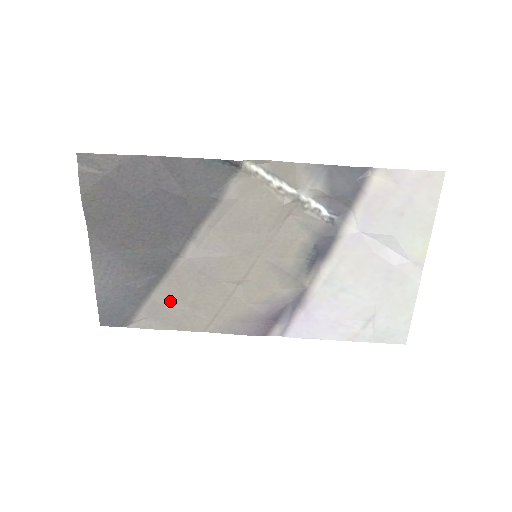
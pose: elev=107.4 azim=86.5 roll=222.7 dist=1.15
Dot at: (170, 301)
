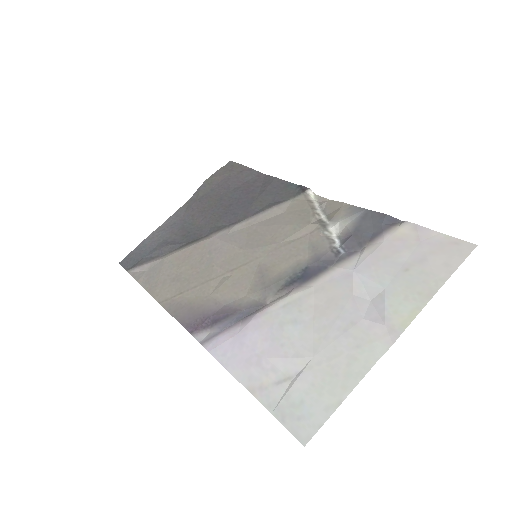
Dot at: (171, 264)
